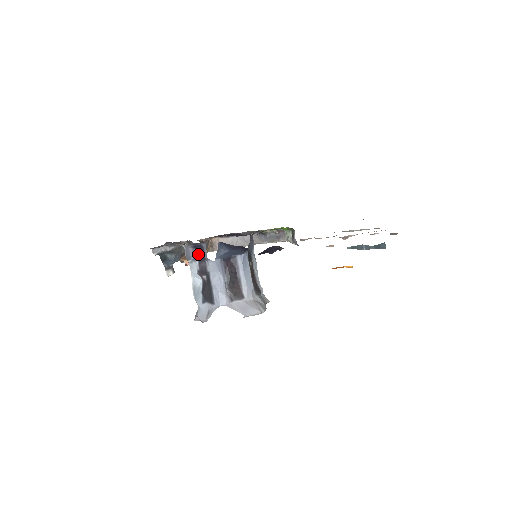
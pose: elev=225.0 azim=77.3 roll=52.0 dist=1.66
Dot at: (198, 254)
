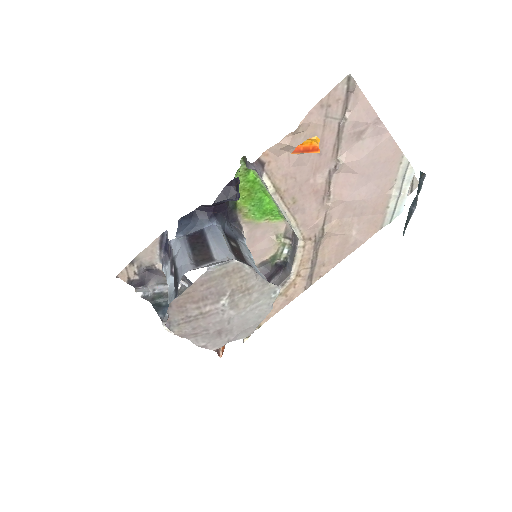
Dot at: (169, 254)
